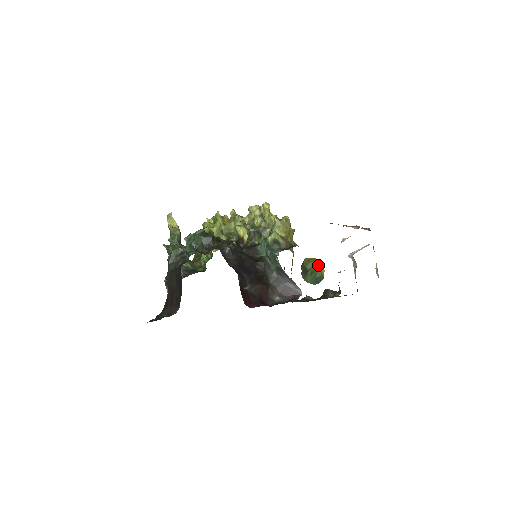
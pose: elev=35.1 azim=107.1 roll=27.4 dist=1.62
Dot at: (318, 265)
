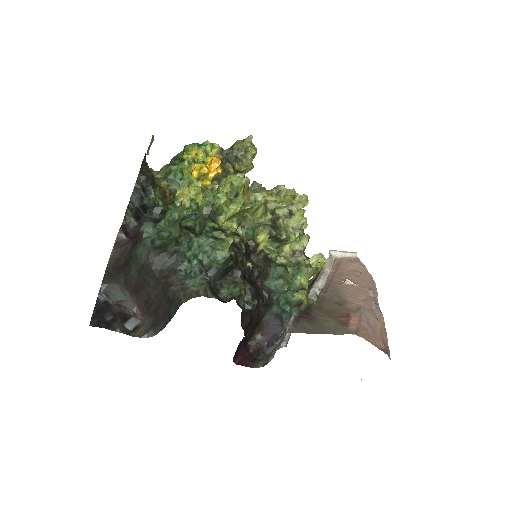
Dot at: occluded
